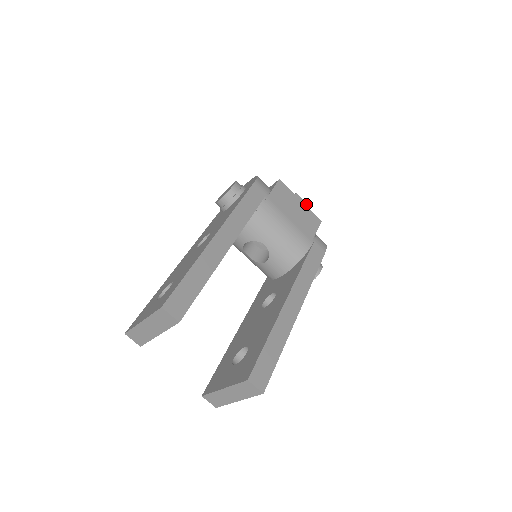
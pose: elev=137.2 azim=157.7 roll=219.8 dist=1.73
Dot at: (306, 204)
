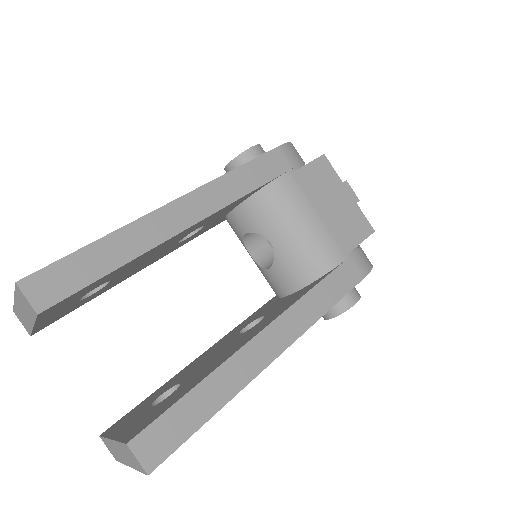
Dot at: (357, 200)
